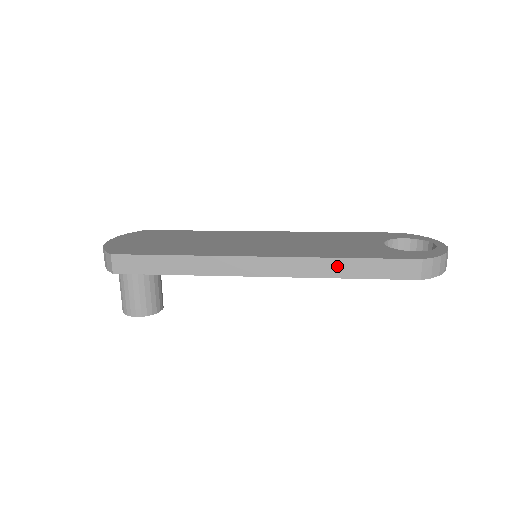
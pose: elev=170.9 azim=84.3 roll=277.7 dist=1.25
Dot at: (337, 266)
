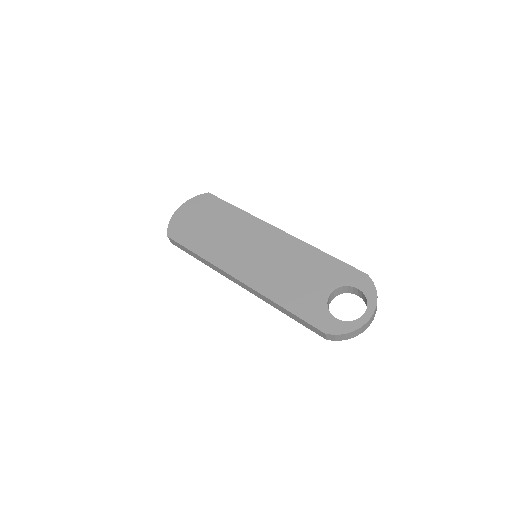
Dot at: (278, 307)
